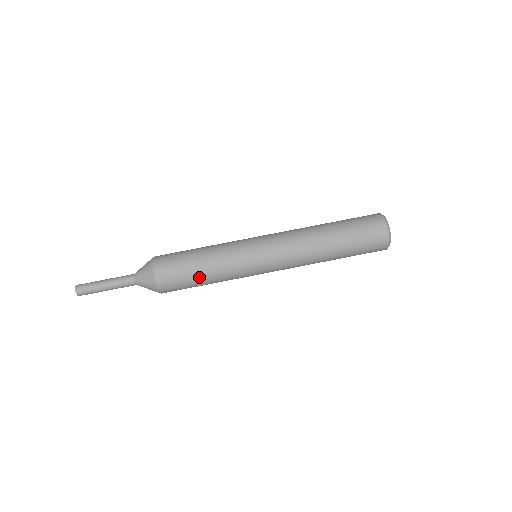
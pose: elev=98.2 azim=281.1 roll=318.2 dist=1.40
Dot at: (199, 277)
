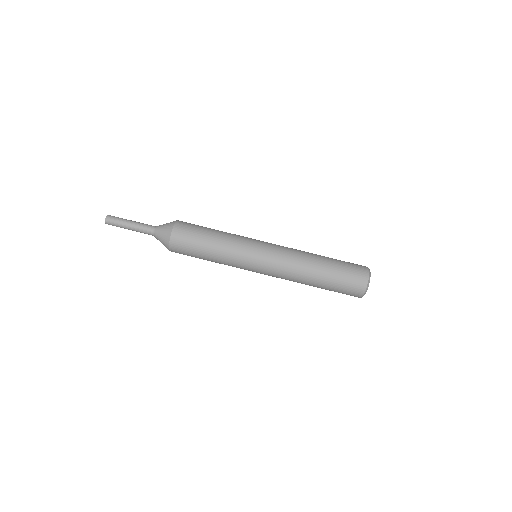
Dot at: (204, 254)
